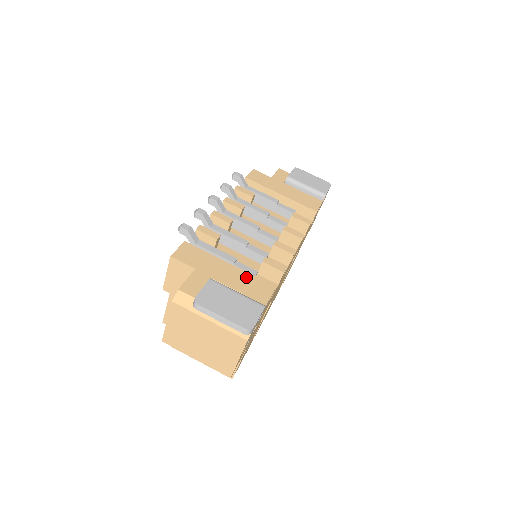
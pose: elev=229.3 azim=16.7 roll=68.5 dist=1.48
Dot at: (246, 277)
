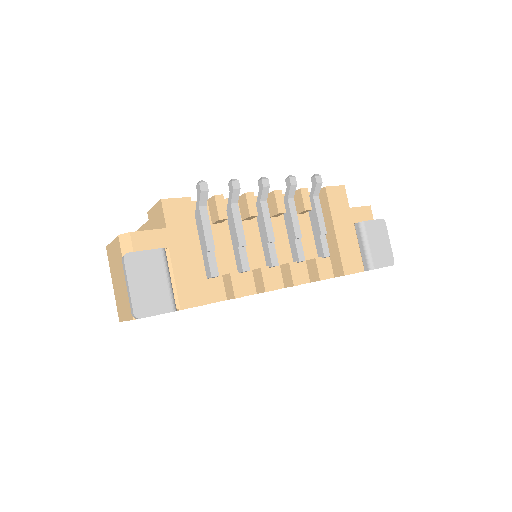
Dot at: (198, 273)
